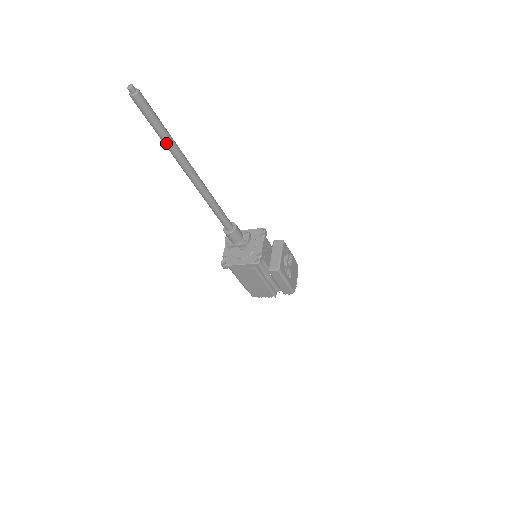
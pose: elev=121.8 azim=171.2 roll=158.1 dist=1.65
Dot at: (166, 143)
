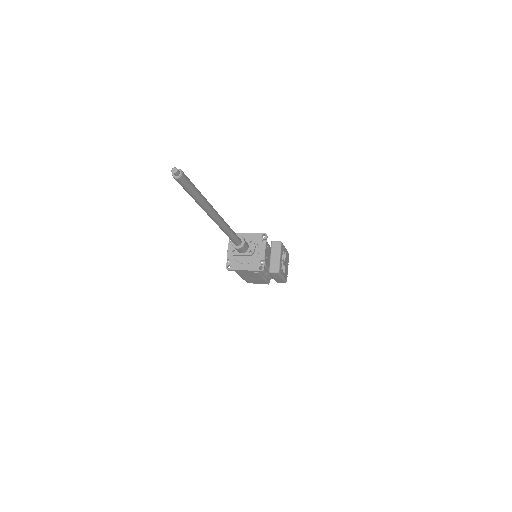
Dot at: (199, 203)
